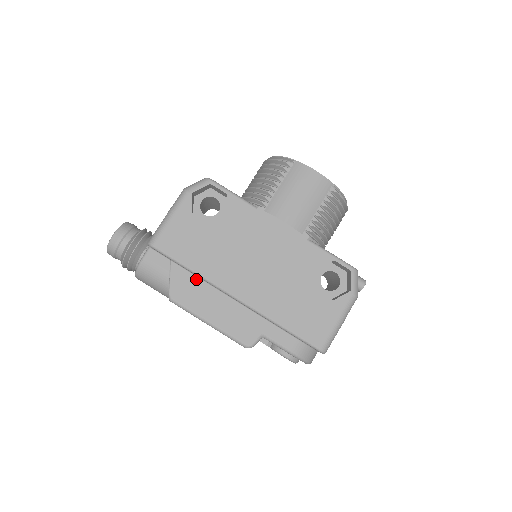
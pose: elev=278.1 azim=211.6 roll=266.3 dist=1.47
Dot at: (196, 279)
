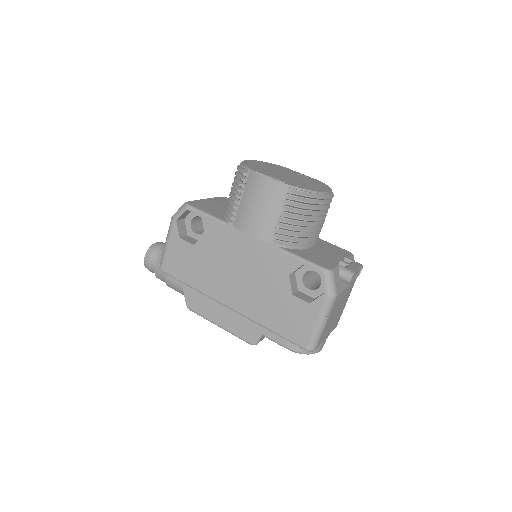
Dot at: occluded
